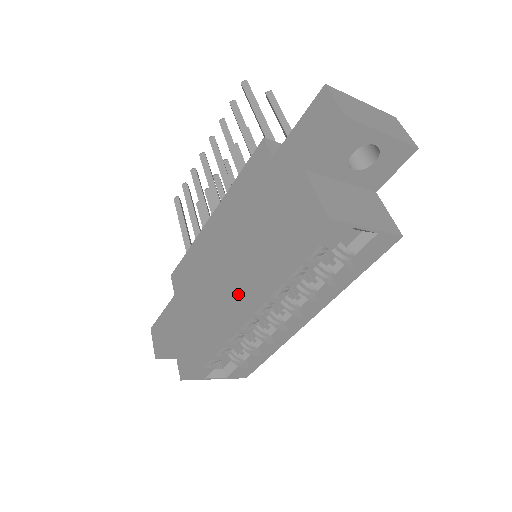
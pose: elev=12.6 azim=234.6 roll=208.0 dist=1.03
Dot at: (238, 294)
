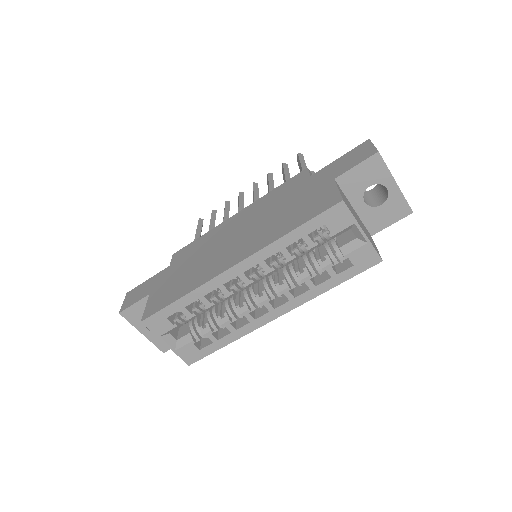
Dot at: (239, 253)
